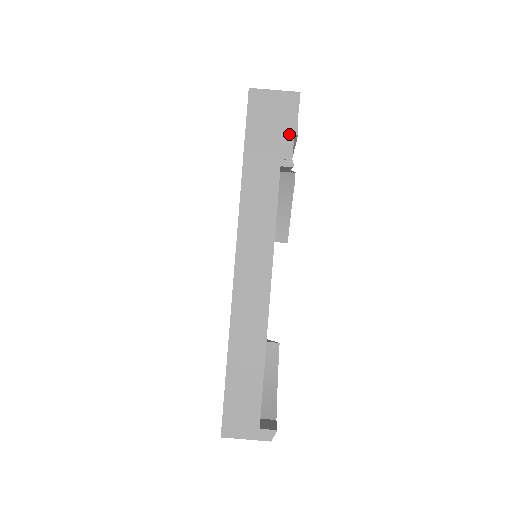
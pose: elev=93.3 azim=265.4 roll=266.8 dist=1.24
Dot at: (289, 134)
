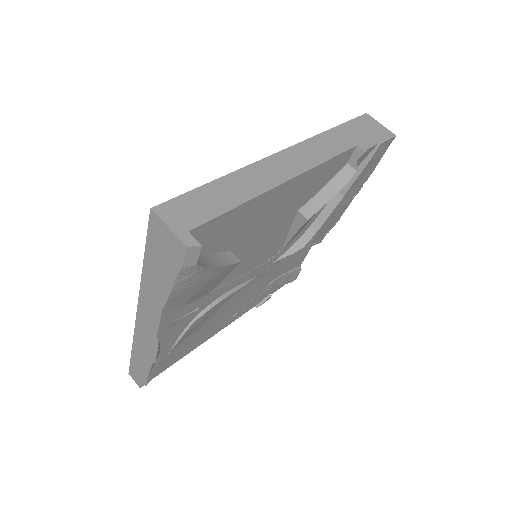
Dot at: (375, 141)
